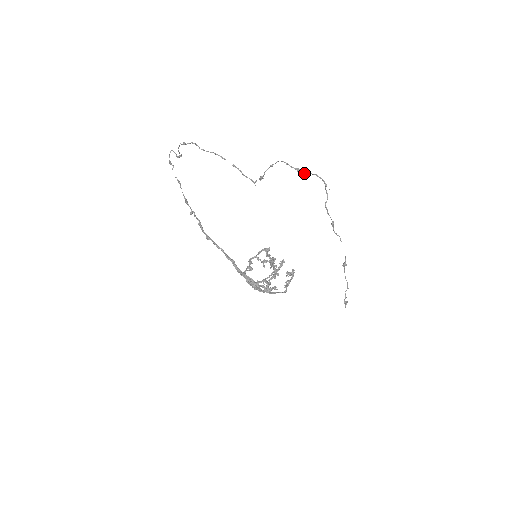
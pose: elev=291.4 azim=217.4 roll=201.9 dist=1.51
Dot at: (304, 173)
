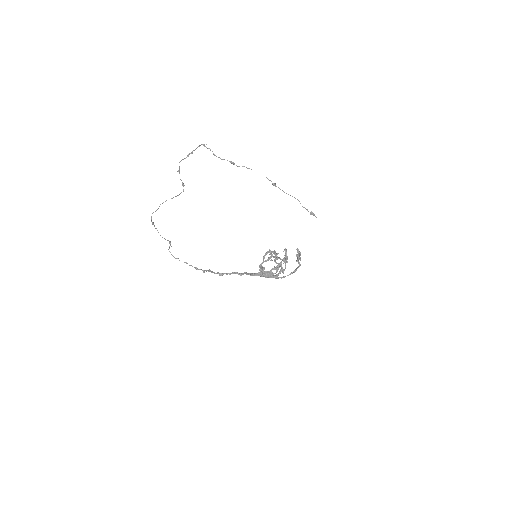
Dot at: (191, 153)
